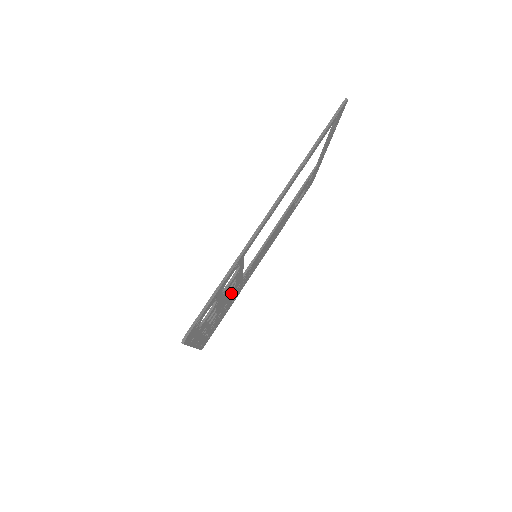
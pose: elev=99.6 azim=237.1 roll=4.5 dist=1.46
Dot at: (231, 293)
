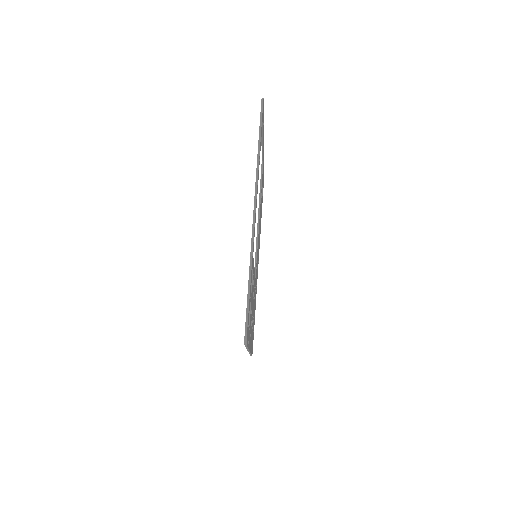
Dot at: occluded
